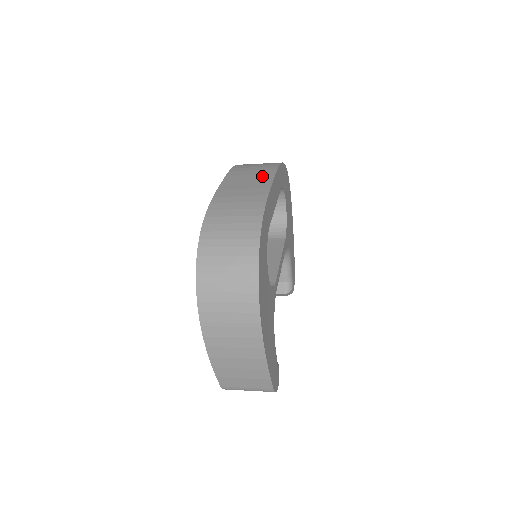
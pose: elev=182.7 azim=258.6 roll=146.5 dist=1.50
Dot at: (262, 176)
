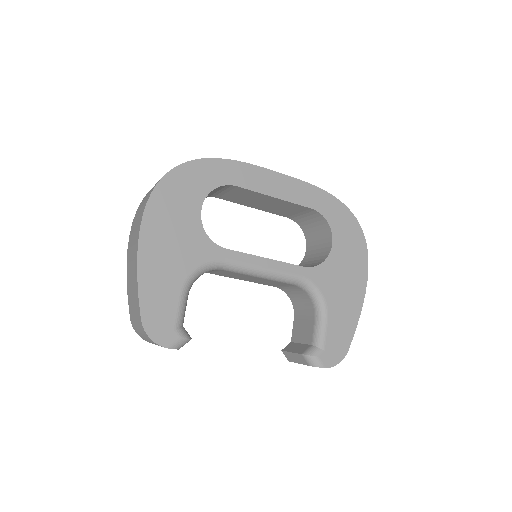
Dot at: occluded
